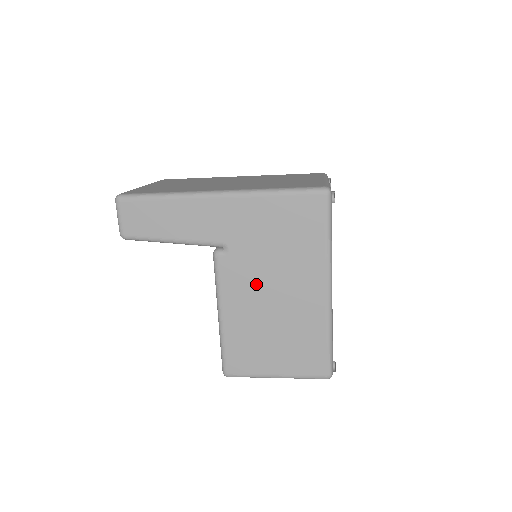
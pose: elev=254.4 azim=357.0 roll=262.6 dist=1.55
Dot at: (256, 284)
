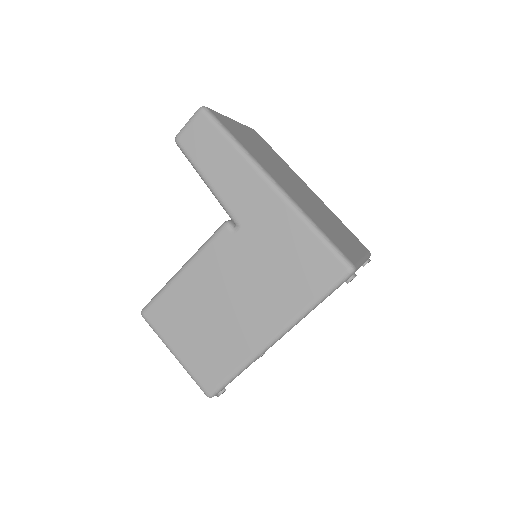
Dot at: (230, 277)
